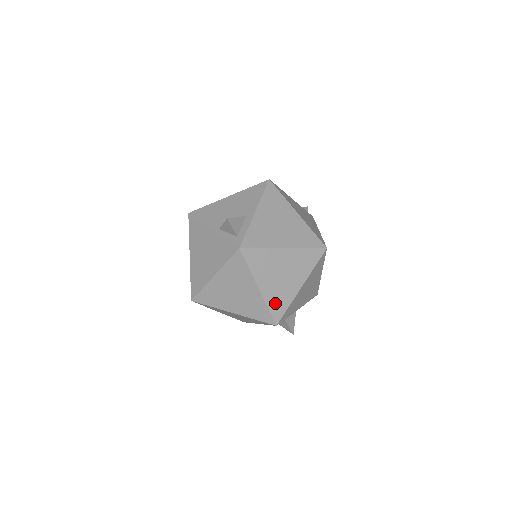
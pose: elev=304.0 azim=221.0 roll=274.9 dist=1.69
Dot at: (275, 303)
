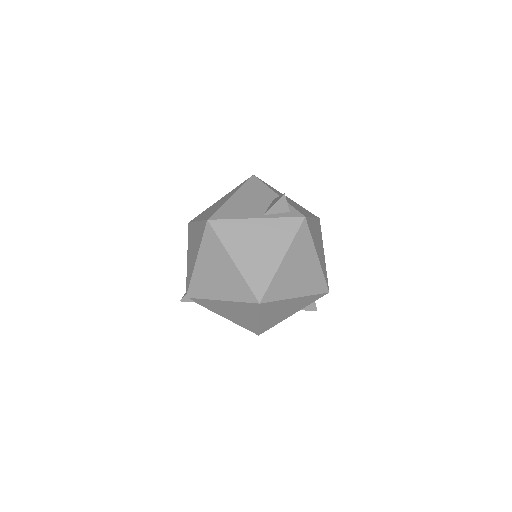
Dot at: (324, 270)
